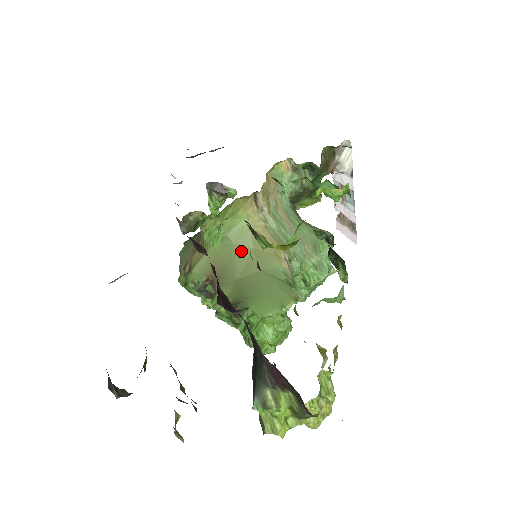
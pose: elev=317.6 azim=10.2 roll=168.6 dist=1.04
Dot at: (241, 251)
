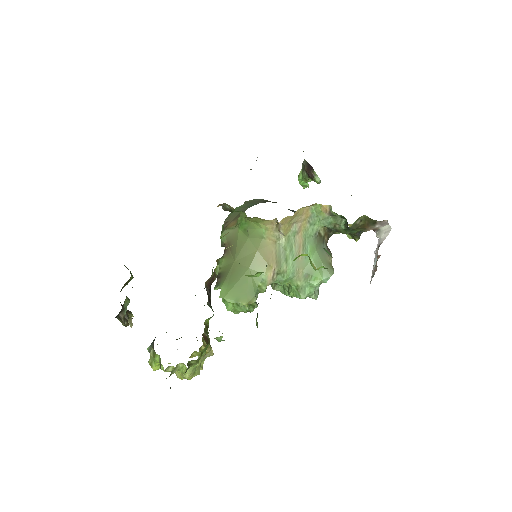
Dot at: (249, 246)
